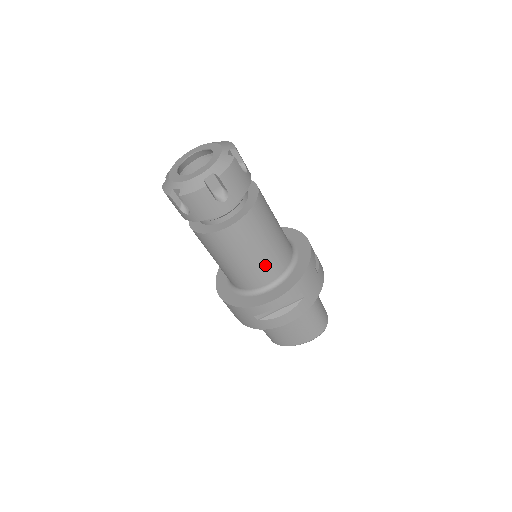
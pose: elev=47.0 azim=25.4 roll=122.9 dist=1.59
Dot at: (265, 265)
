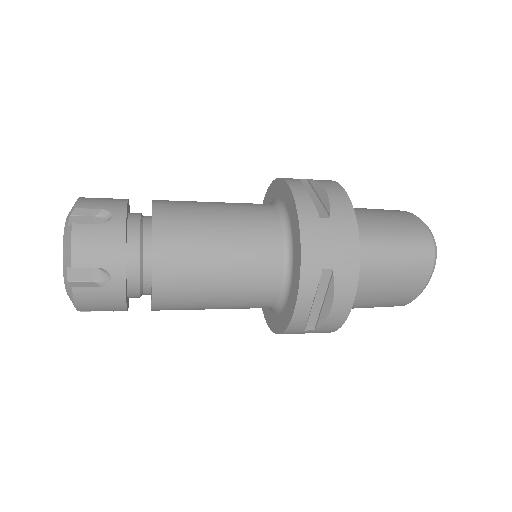
Dot at: (248, 278)
